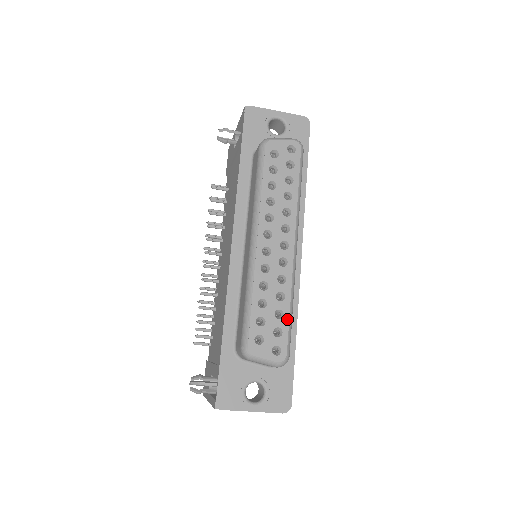
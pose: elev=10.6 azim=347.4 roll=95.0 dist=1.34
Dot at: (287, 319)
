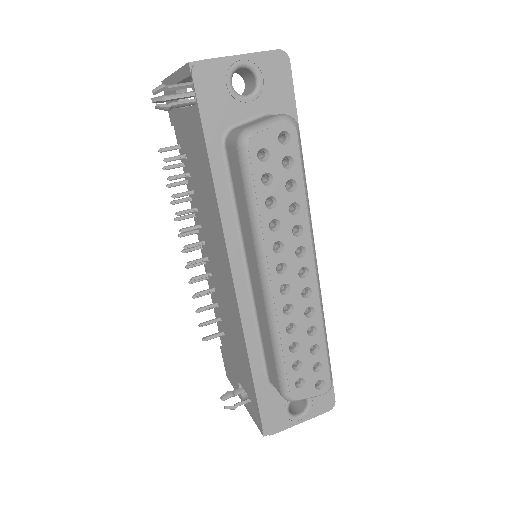
Dot at: (324, 350)
